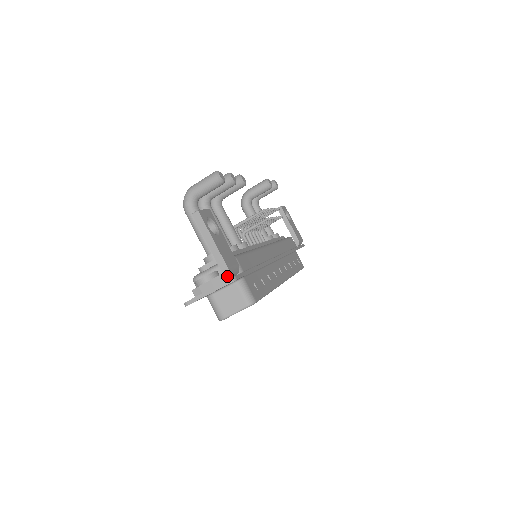
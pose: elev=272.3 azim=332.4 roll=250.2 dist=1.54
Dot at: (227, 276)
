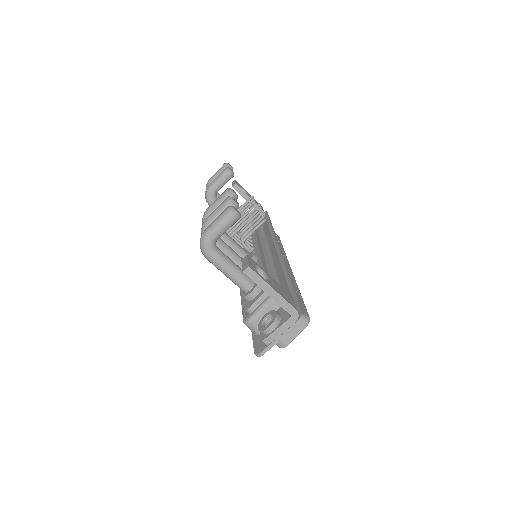
Dot at: (297, 317)
